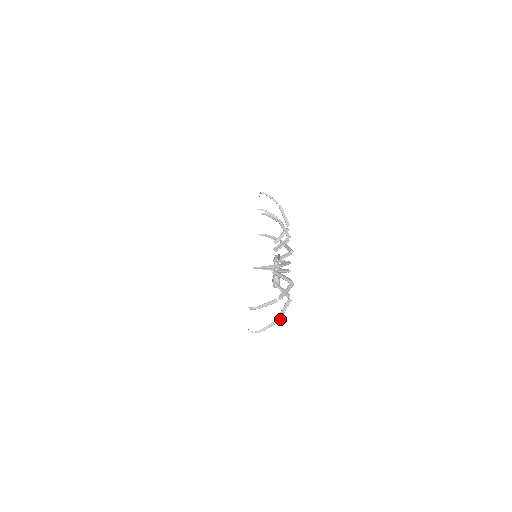
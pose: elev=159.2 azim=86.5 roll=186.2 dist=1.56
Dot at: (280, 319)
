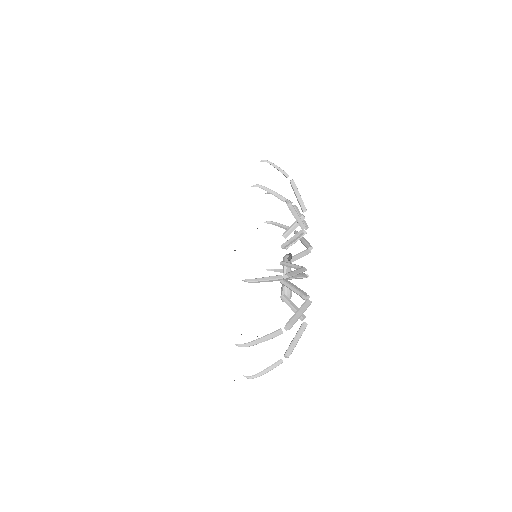
Dot at: occluded
